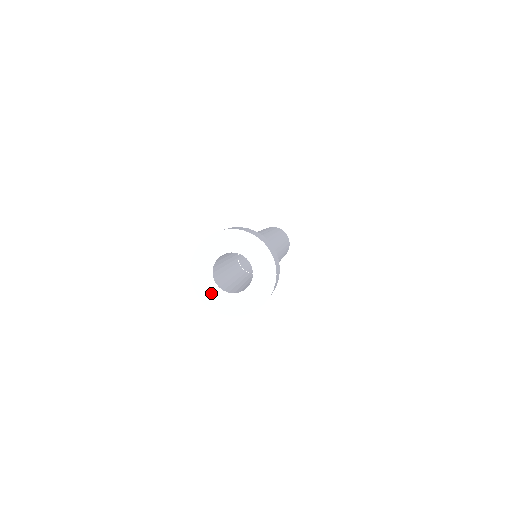
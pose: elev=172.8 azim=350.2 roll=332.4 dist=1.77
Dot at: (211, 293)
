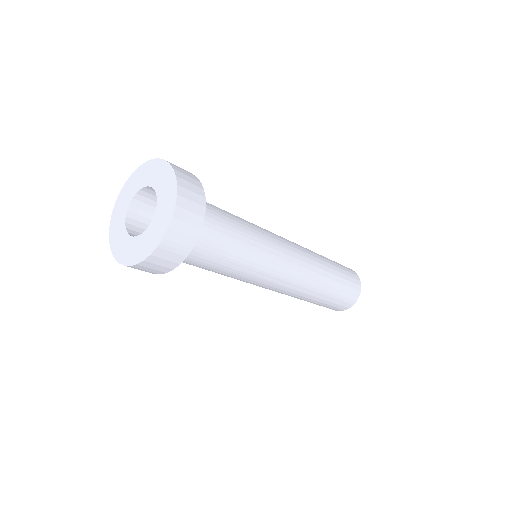
Dot at: (118, 234)
